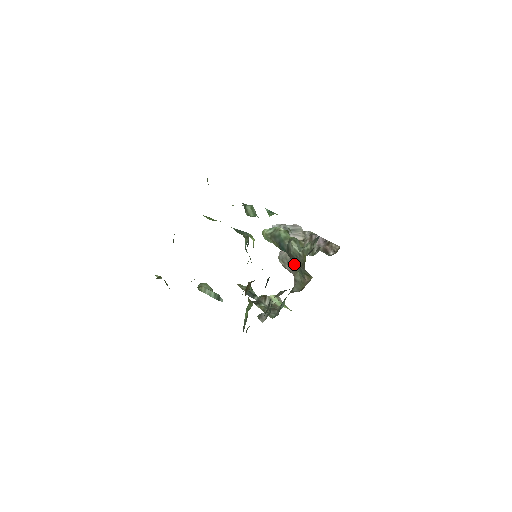
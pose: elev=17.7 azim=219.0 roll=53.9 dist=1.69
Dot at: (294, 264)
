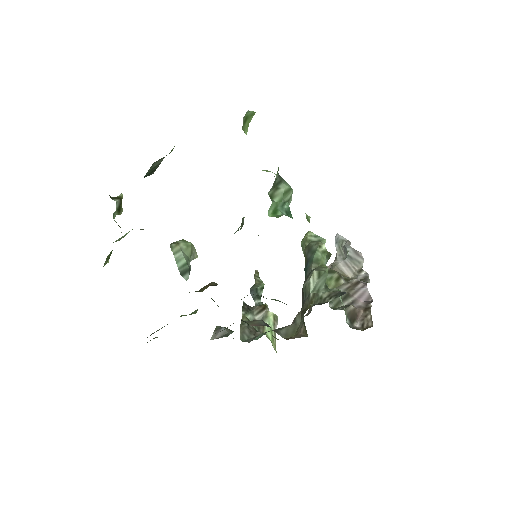
Dot at: occluded
